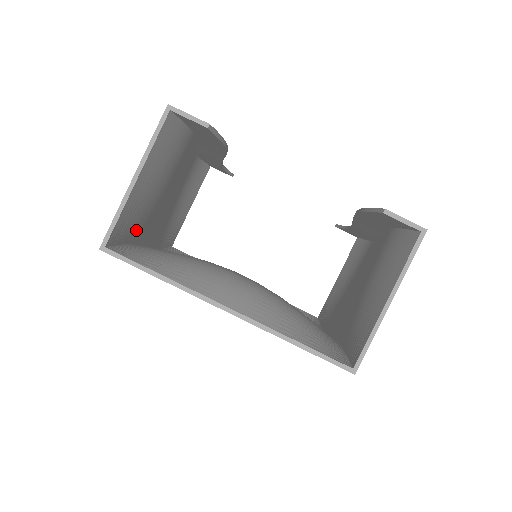
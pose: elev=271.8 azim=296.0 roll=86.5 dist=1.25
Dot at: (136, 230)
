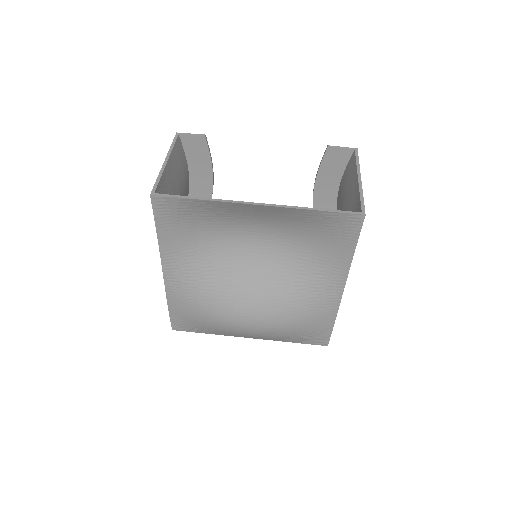
Dot at: occluded
